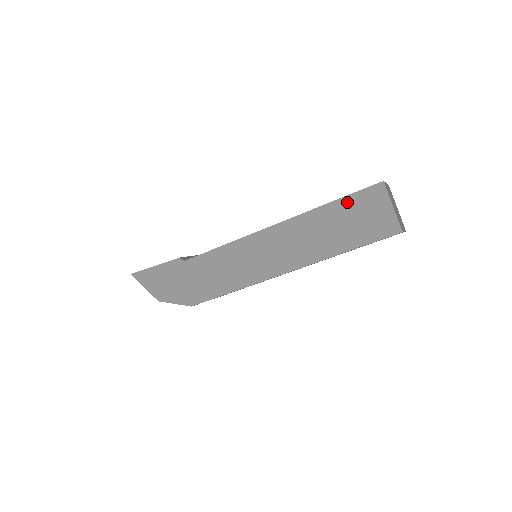
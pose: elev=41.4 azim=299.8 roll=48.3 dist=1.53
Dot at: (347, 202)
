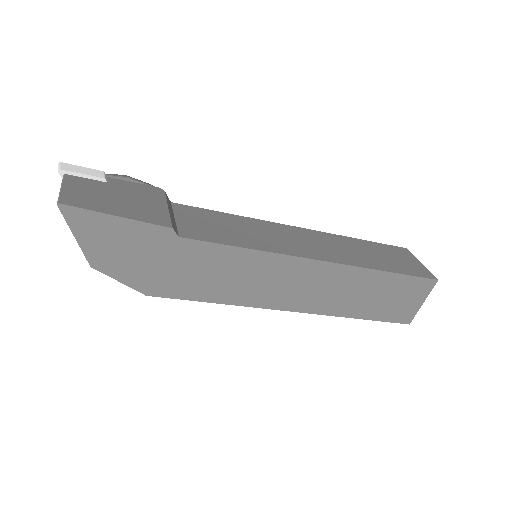
Dot at: (401, 280)
